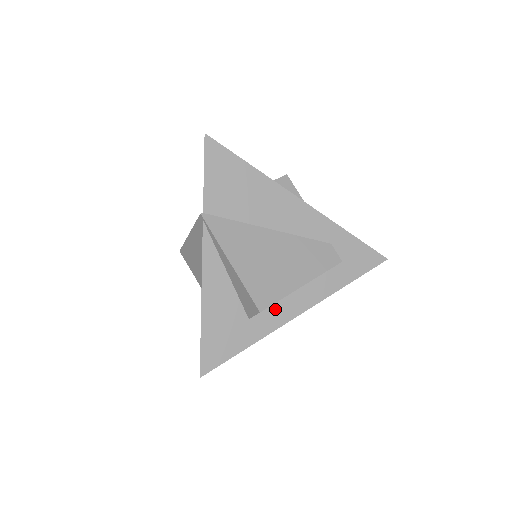
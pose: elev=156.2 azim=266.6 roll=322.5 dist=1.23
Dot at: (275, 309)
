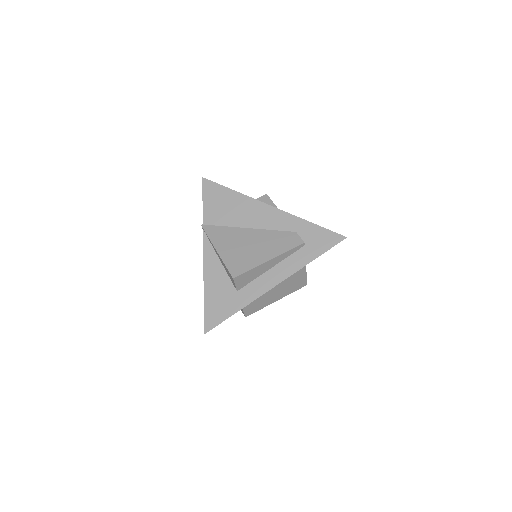
Dot at: (256, 283)
